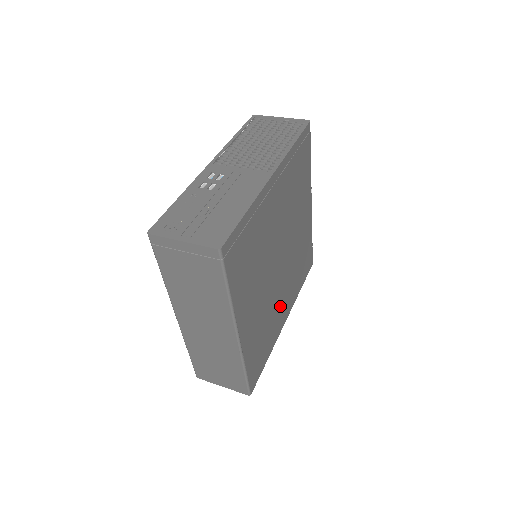
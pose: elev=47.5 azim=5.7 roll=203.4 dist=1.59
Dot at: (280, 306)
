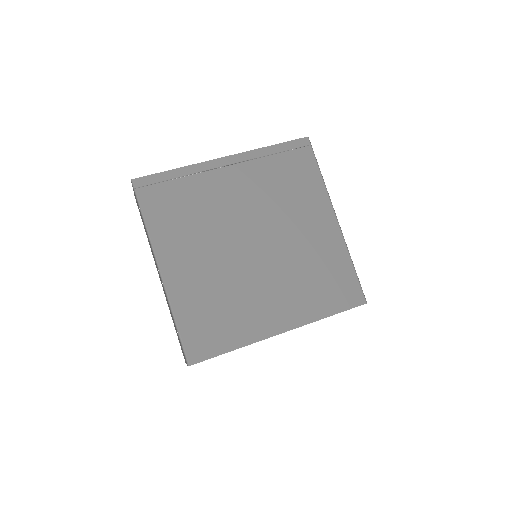
Dot at: (261, 301)
